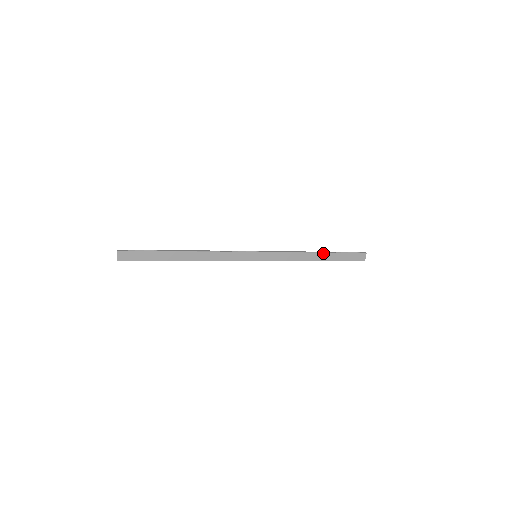
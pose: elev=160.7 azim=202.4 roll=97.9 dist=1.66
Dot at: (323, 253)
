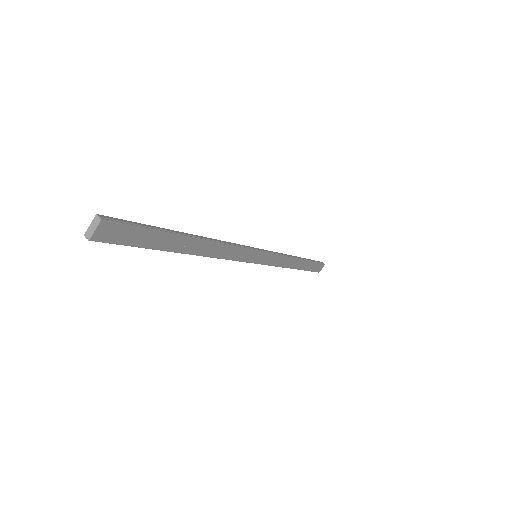
Dot at: (303, 260)
